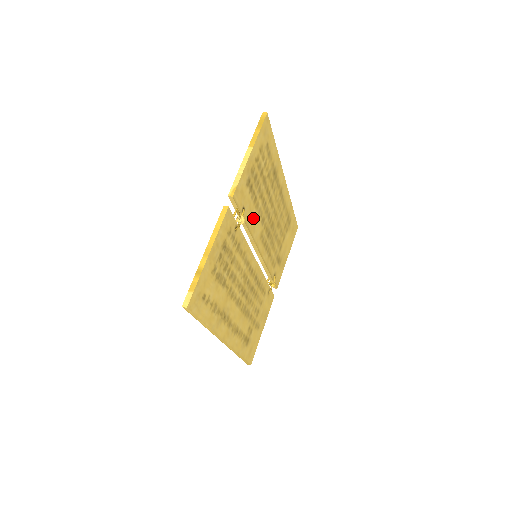
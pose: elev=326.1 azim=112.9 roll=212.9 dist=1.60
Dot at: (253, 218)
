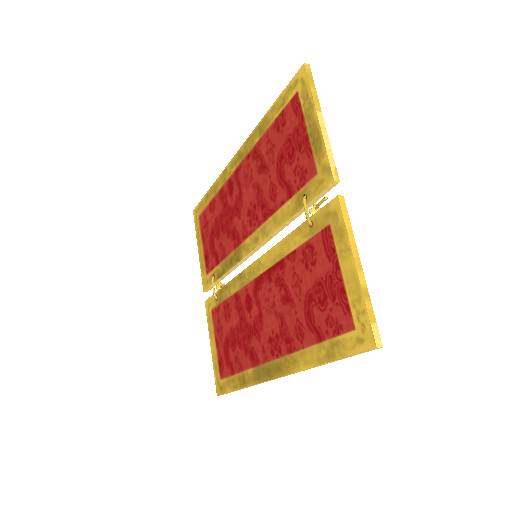
Dot at: occluded
